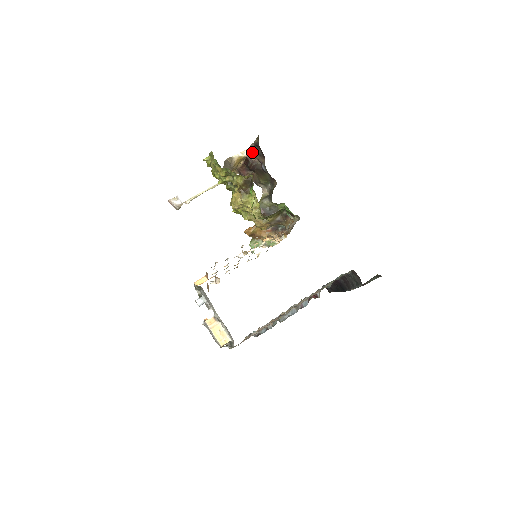
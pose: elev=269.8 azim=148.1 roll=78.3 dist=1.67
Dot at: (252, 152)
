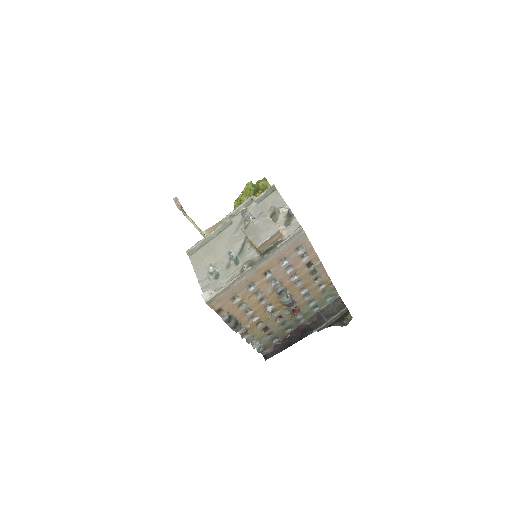
Dot at: occluded
